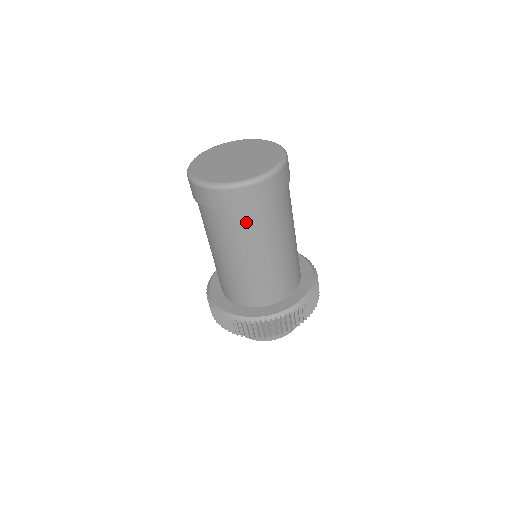
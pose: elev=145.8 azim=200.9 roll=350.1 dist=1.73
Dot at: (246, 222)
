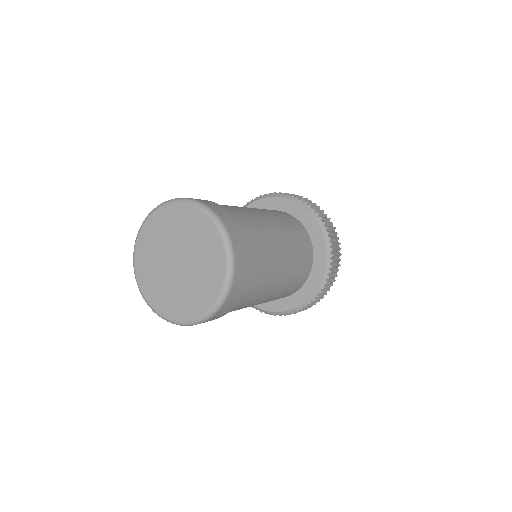
Dot at: occluded
